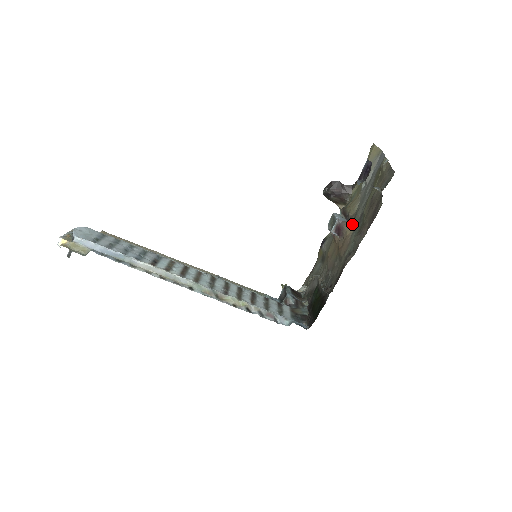
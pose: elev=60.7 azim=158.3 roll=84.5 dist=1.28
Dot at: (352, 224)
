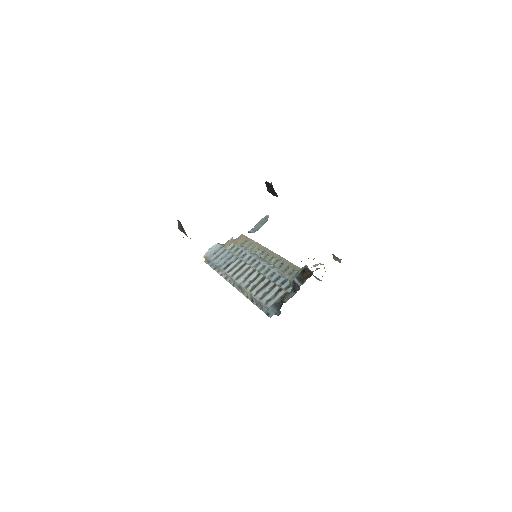
Dot at: occluded
